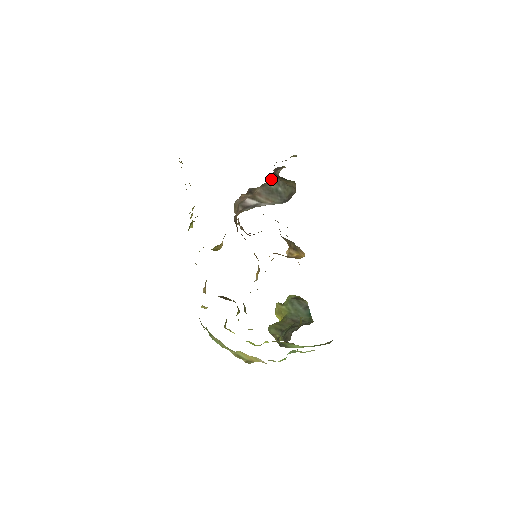
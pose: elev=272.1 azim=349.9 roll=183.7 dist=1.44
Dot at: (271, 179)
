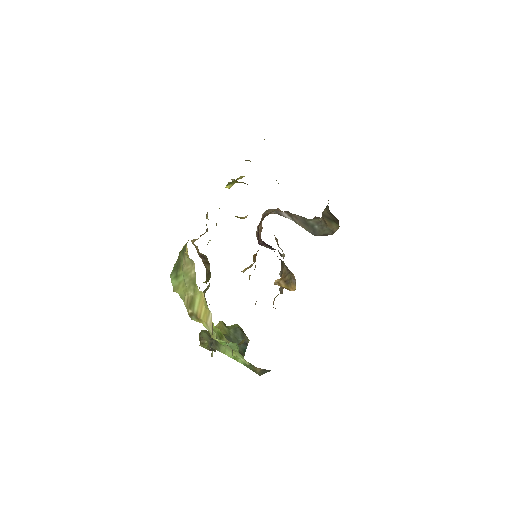
Dot at: occluded
